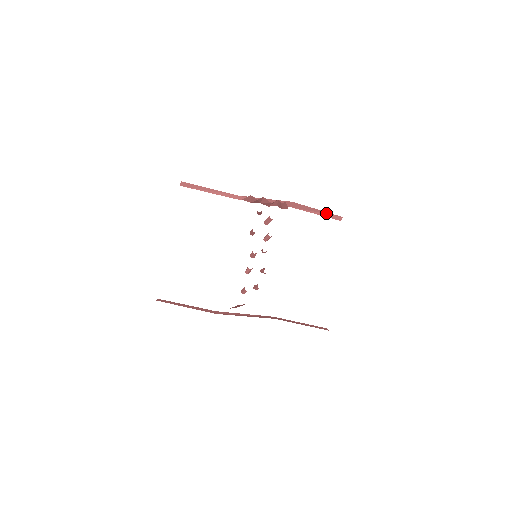
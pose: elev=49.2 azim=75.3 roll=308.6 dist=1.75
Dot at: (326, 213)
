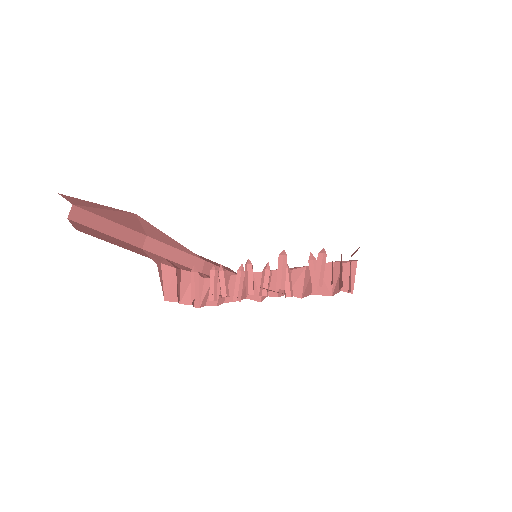
Dot at: occluded
